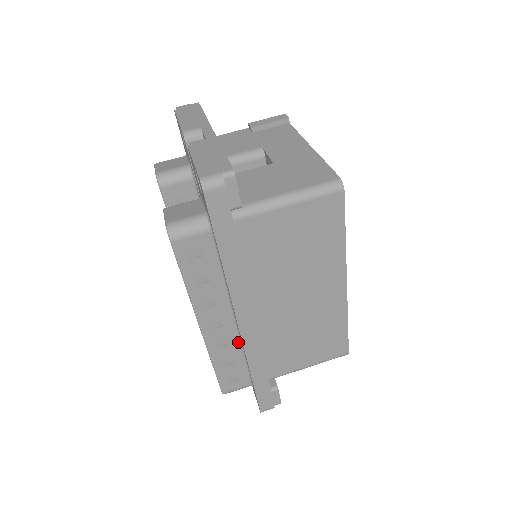
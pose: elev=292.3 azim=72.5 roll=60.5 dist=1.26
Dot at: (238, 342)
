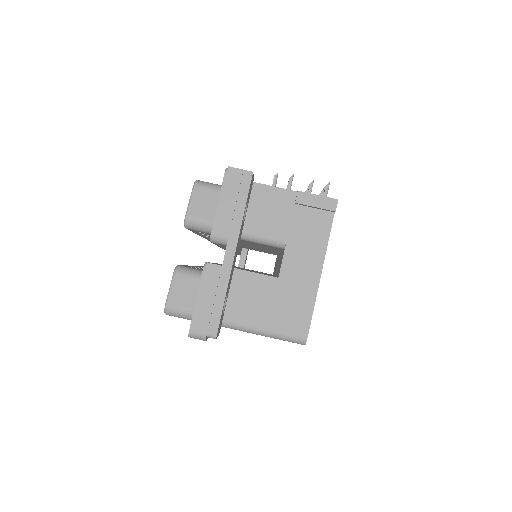
Dot at: occluded
